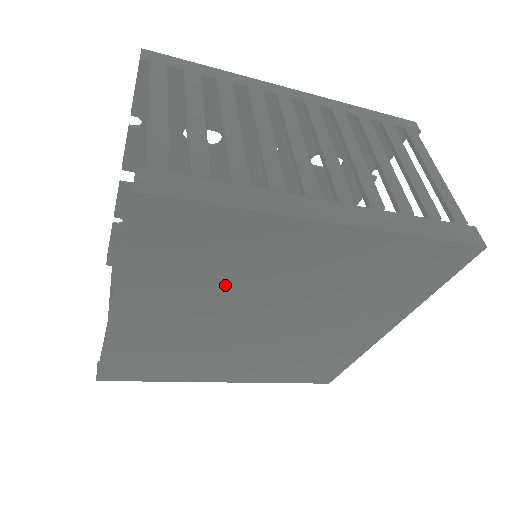
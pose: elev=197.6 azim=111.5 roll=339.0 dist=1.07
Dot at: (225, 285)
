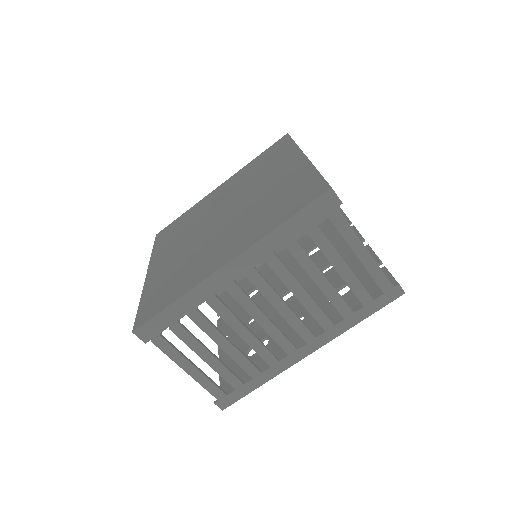
Dot at: (192, 226)
